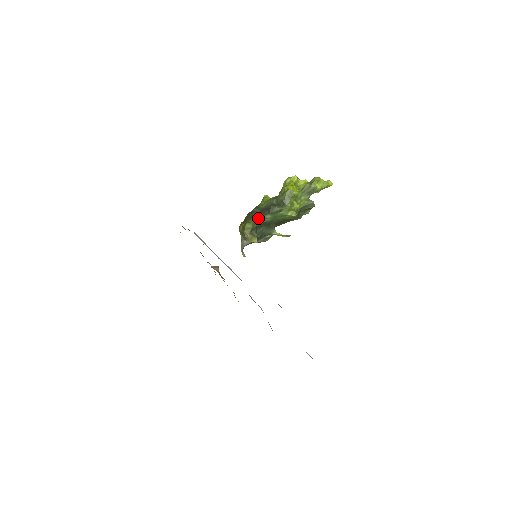
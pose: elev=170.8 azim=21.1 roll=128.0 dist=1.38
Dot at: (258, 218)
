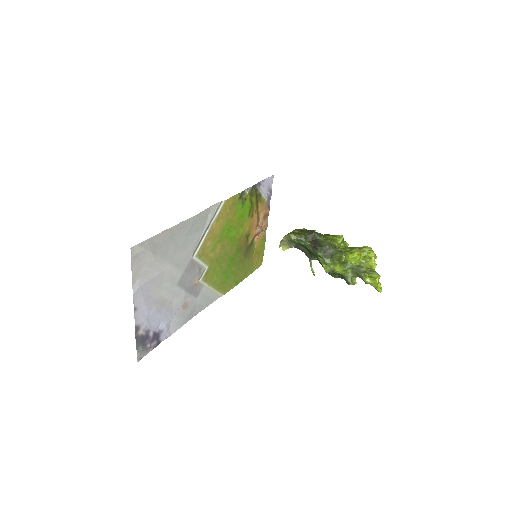
Dot at: (305, 241)
